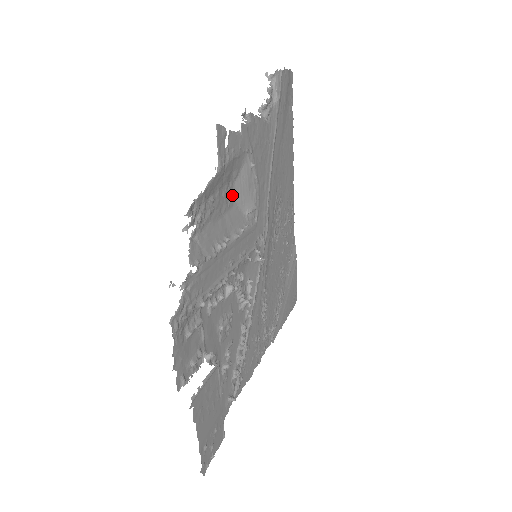
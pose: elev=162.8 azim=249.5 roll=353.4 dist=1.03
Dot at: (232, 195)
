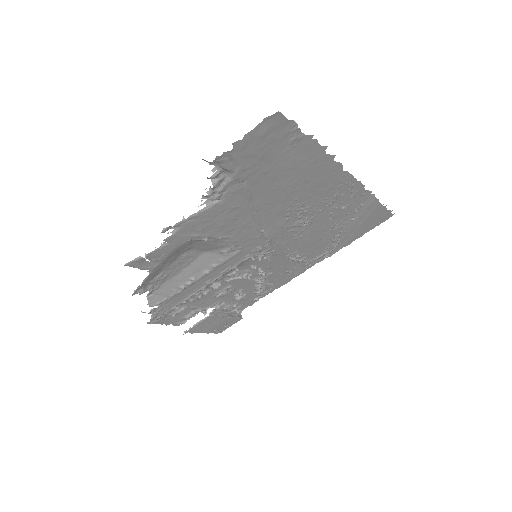
Dot at: (194, 253)
